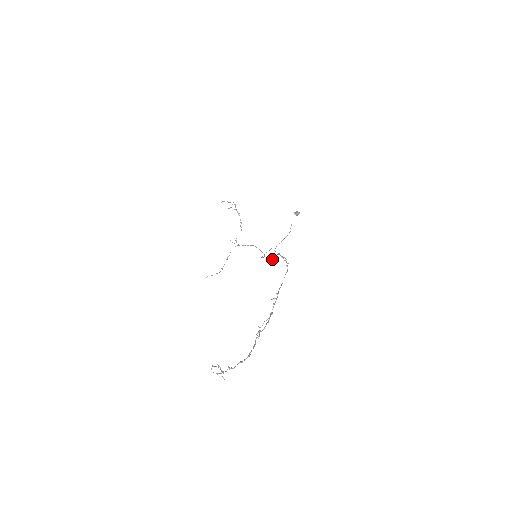
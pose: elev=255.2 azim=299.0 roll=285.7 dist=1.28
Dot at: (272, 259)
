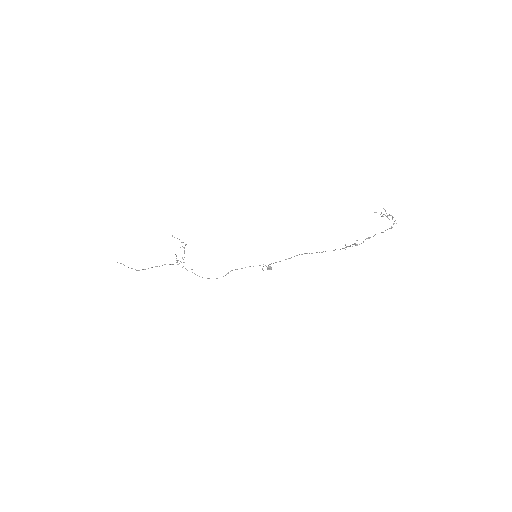
Dot at: (280, 261)
